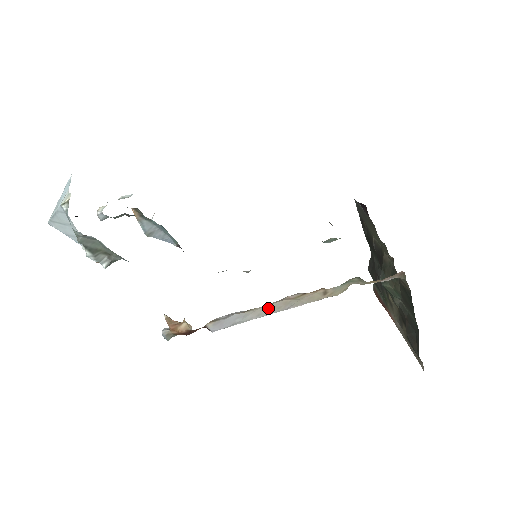
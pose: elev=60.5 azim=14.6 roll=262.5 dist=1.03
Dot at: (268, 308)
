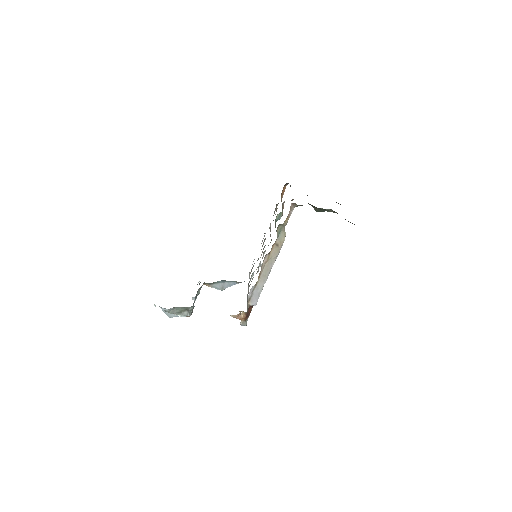
Dot at: (264, 274)
